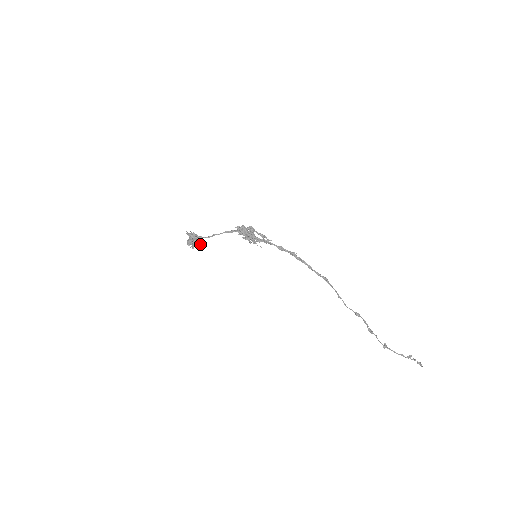
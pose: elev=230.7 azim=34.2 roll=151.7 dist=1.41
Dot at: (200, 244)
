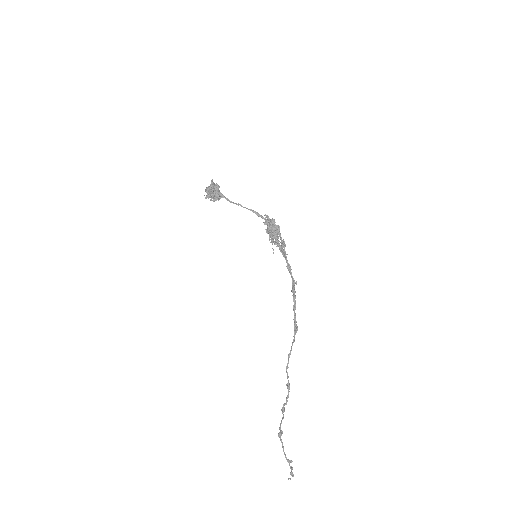
Dot at: (216, 200)
